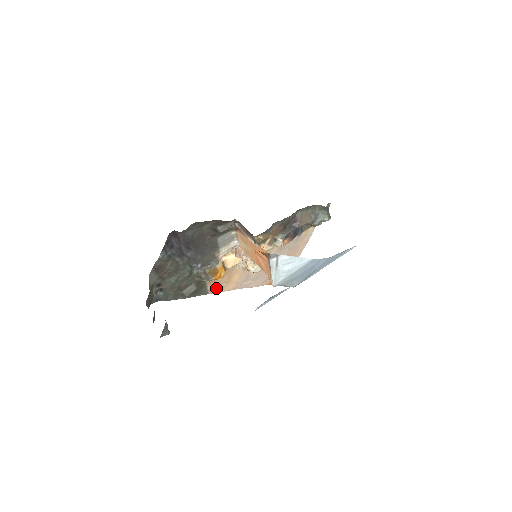
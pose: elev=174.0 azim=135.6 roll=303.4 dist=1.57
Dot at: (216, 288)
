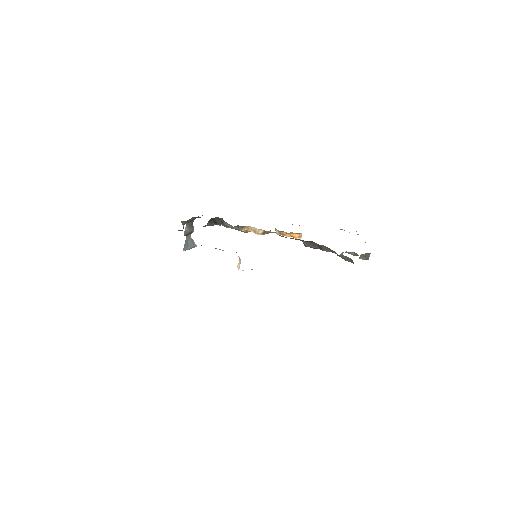
Dot at: occluded
